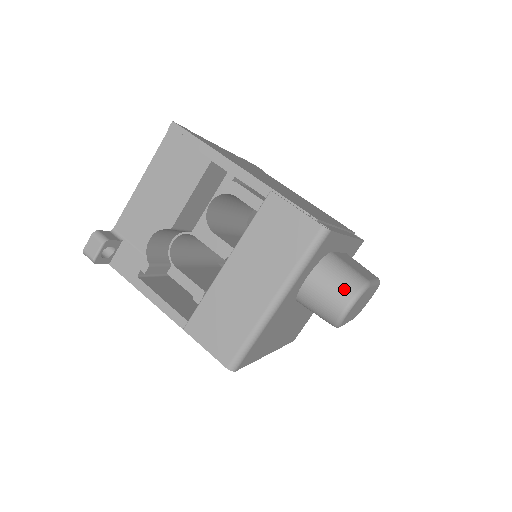
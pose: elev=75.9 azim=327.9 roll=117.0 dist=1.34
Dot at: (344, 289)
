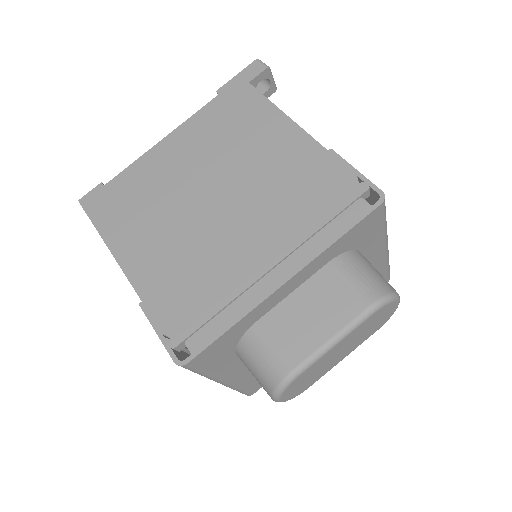
Dot at: (262, 385)
